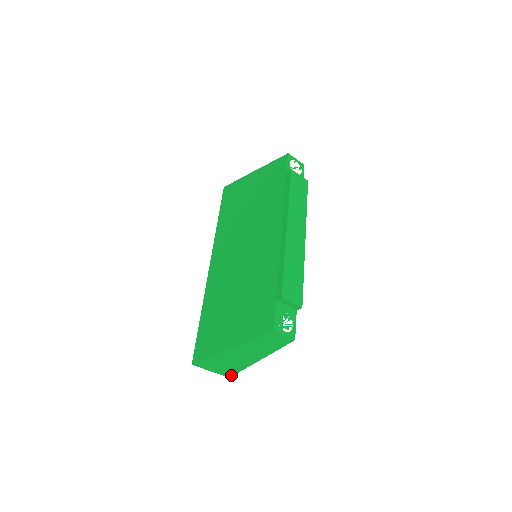
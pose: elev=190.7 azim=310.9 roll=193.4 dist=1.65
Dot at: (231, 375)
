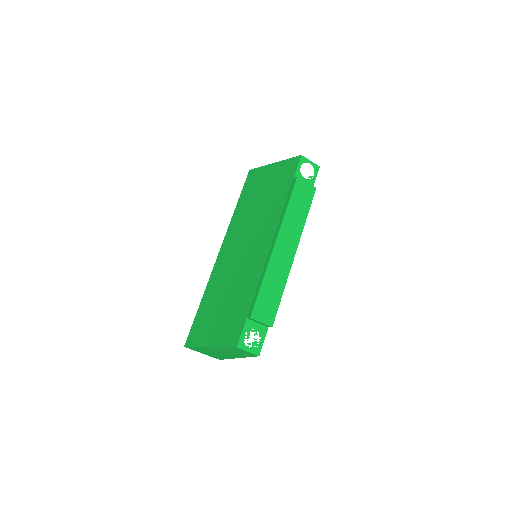
Dot at: (220, 359)
